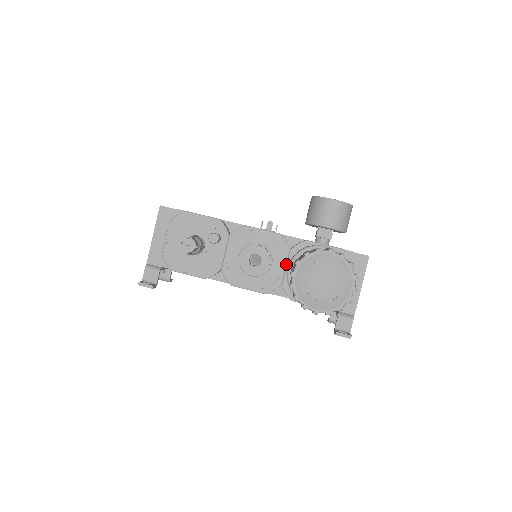
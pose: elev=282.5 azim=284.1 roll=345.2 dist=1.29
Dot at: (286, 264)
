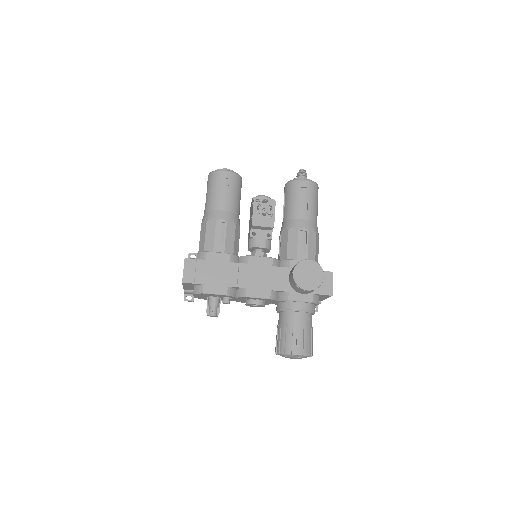
Dot at: (276, 302)
